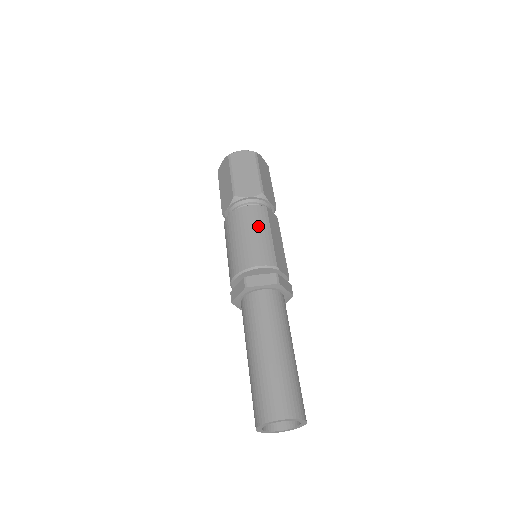
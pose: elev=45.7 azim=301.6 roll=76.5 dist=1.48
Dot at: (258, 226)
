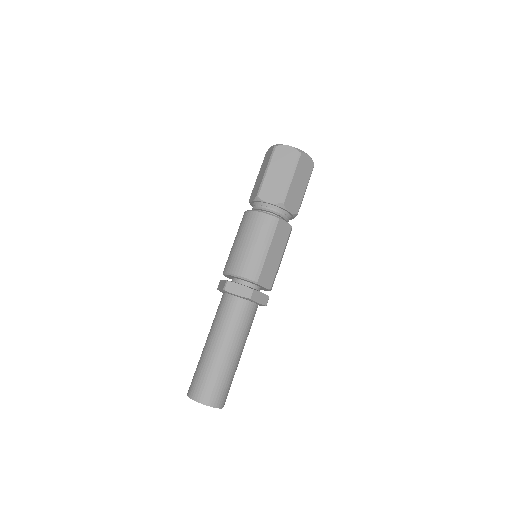
Dot at: (260, 238)
